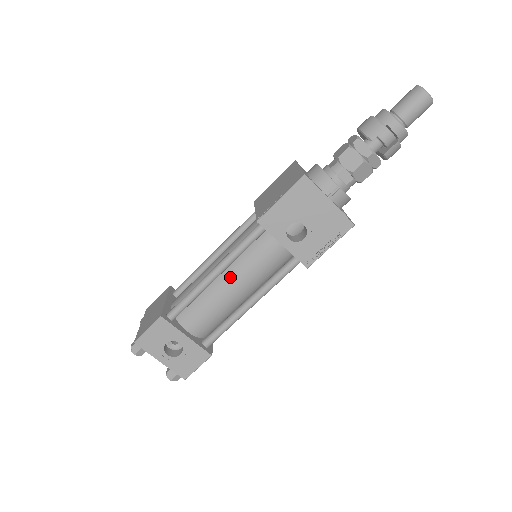
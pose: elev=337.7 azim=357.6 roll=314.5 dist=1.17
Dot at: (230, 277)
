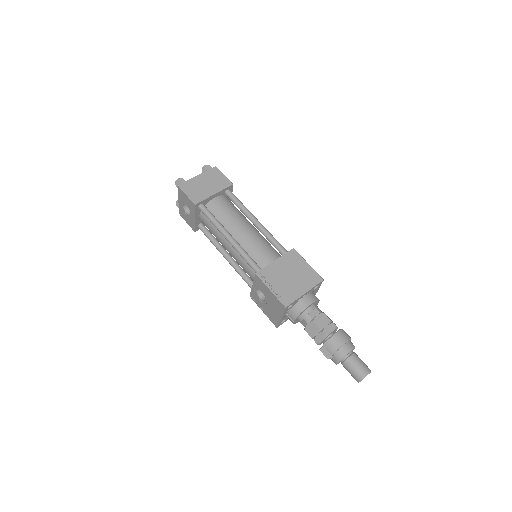
Dot at: (232, 247)
